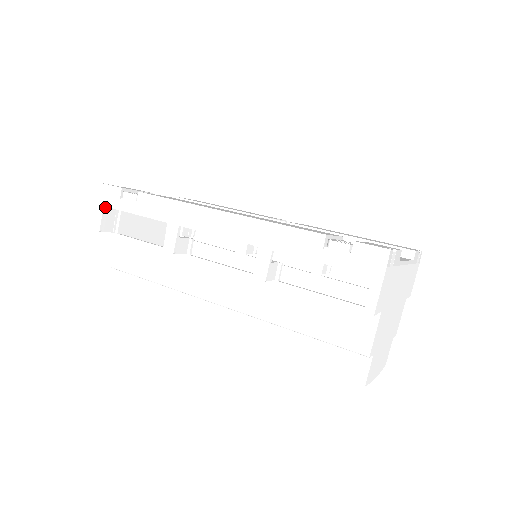
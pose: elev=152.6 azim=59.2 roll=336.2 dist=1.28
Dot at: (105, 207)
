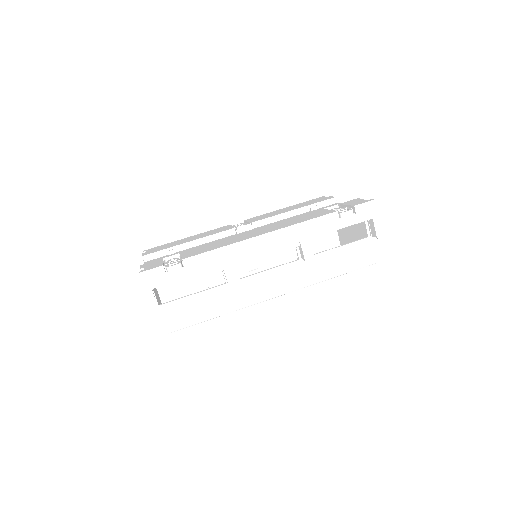
Dot at: occluded
